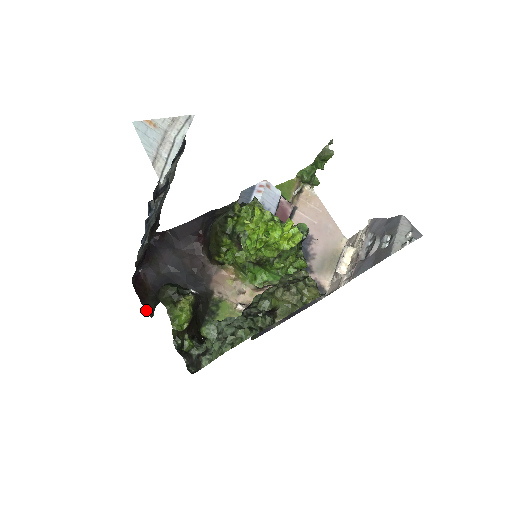
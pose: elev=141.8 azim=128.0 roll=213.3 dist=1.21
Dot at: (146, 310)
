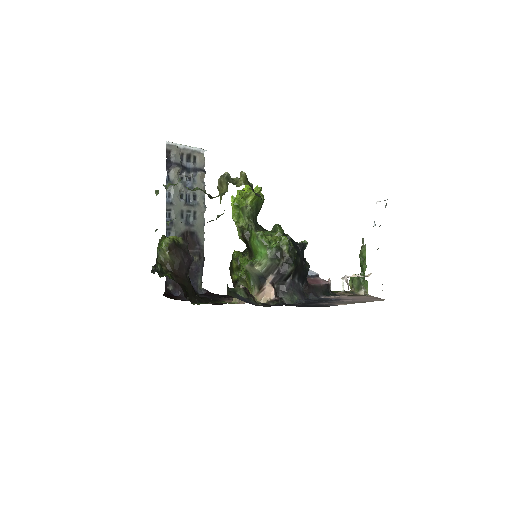
Dot at: occluded
